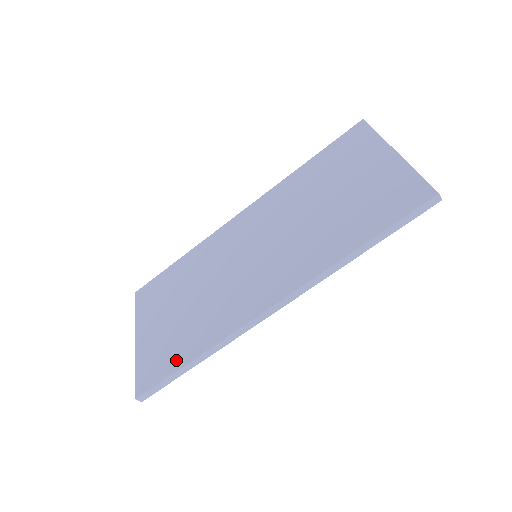
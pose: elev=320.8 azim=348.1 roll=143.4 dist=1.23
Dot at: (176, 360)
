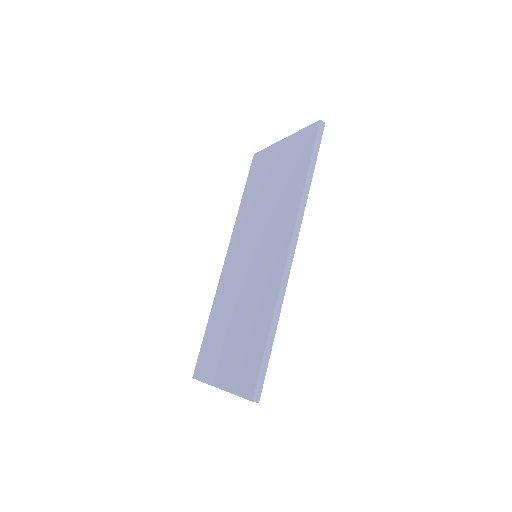
Dot at: (259, 347)
